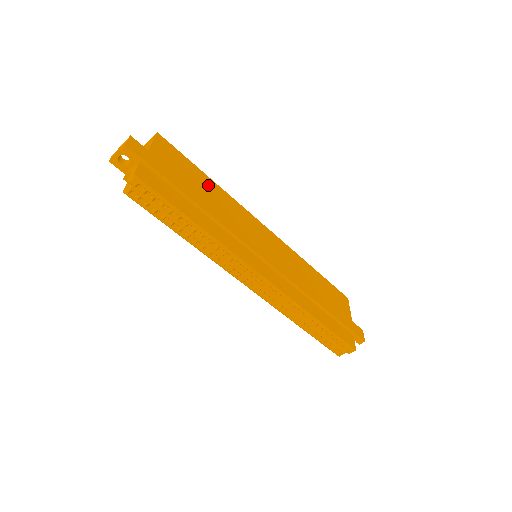
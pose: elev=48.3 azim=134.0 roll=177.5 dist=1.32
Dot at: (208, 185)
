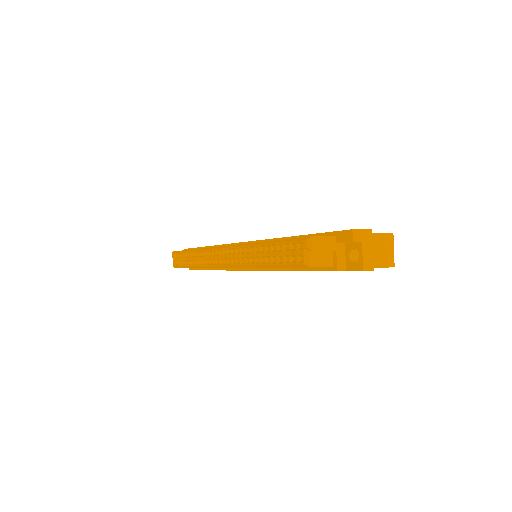
Dot at: occluded
